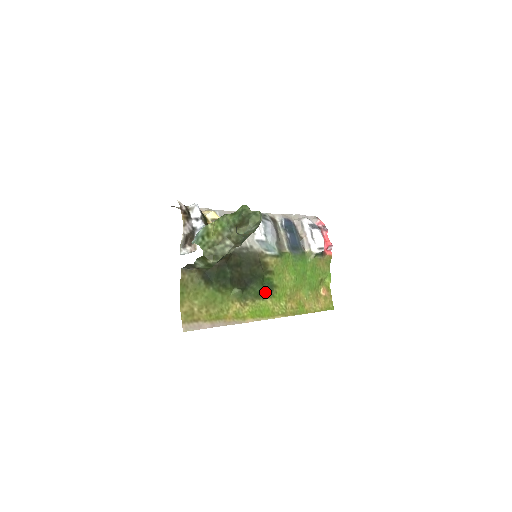
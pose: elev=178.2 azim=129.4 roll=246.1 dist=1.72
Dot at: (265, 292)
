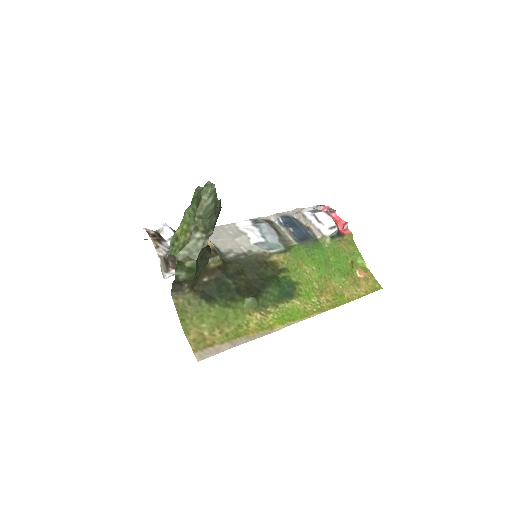
Dot at: (287, 293)
